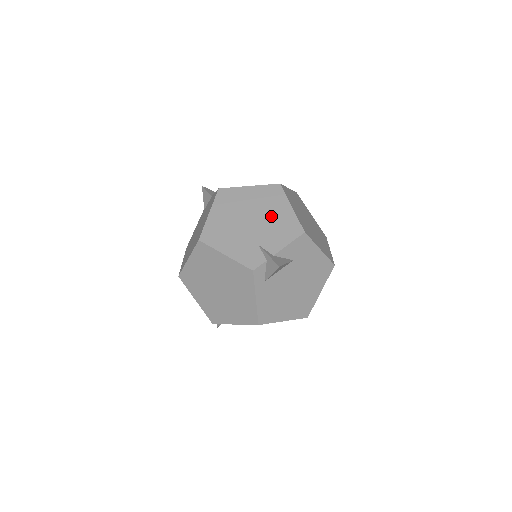
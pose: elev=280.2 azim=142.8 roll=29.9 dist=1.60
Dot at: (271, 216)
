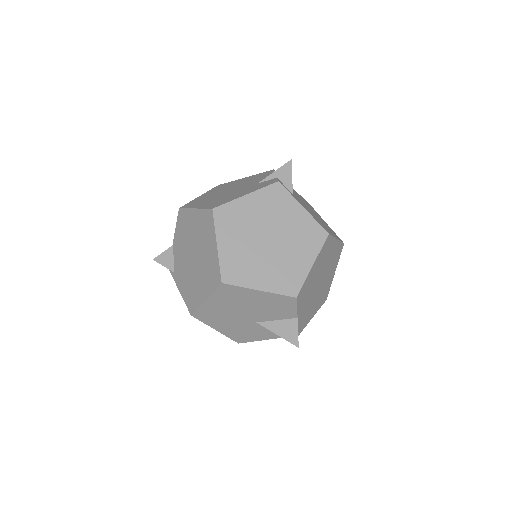
Dot at: (240, 183)
